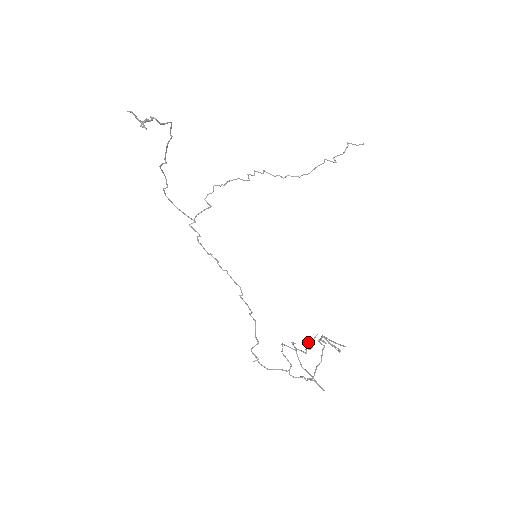
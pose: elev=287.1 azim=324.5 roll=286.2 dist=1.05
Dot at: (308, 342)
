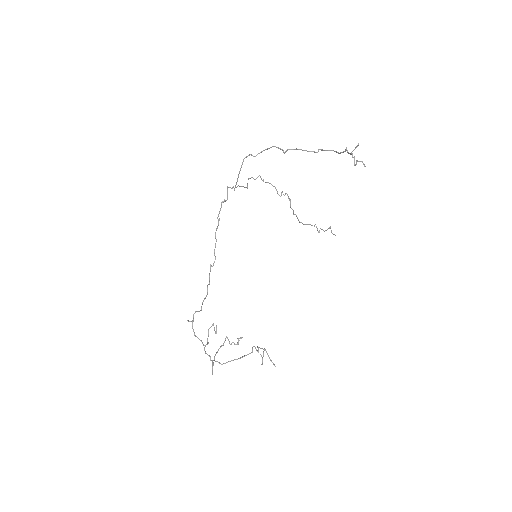
Dot at: occluded
